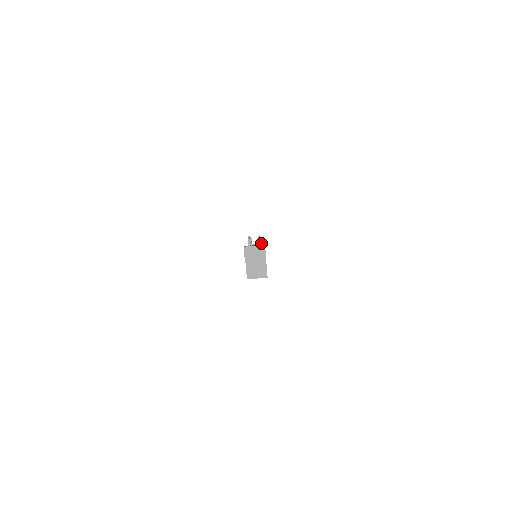
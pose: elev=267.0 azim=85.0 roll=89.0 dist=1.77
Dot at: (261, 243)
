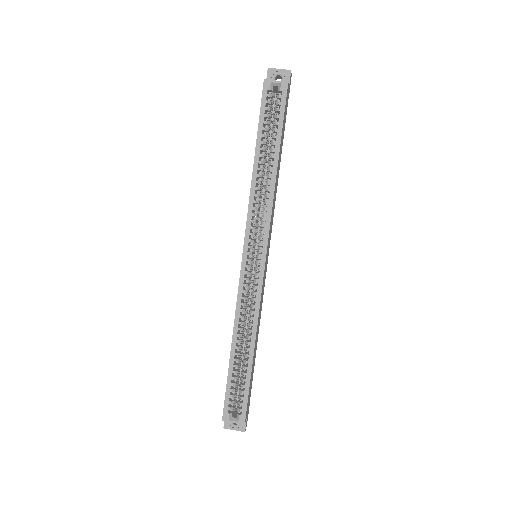
Dot at: (249, 404)
